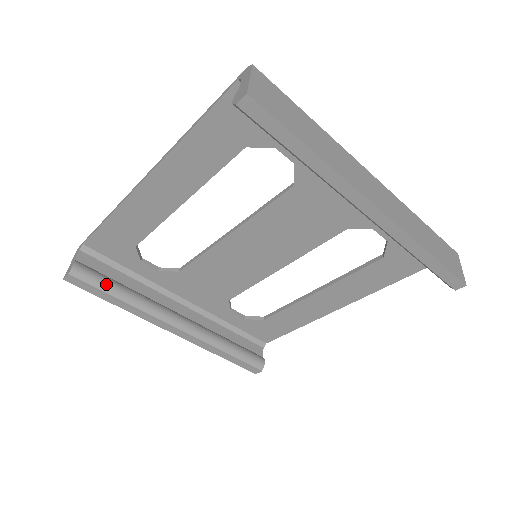
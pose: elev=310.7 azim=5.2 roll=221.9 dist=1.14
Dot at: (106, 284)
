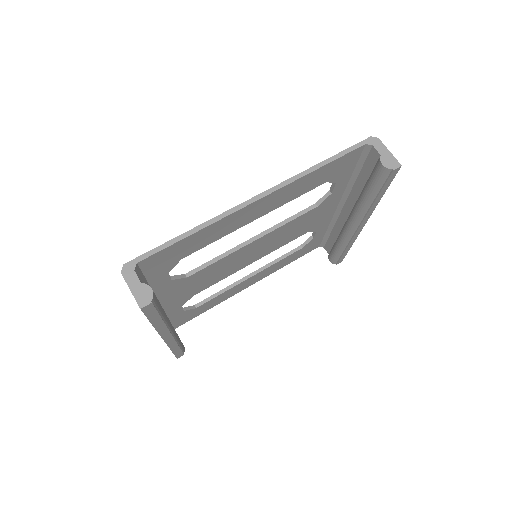
Dot at: (160, 304)
